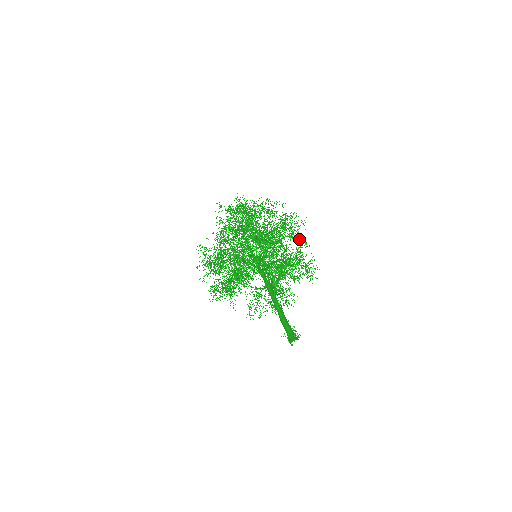
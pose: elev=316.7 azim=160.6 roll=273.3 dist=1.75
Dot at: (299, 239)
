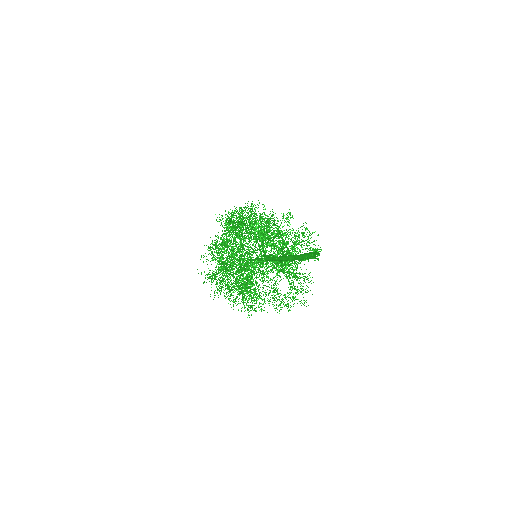
Dot at: (283, 214)
